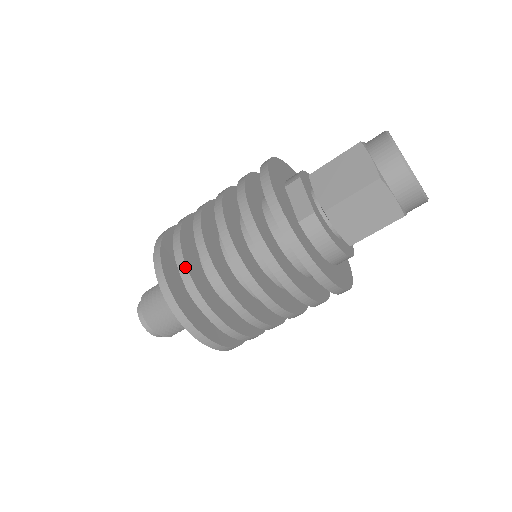
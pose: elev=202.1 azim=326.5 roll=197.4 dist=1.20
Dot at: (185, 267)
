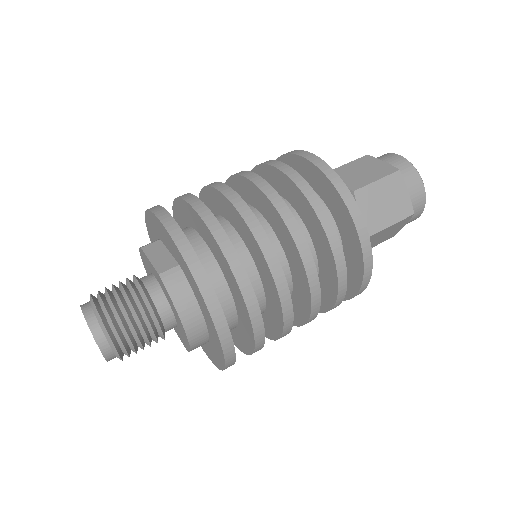
Dot at: (211, 214)
